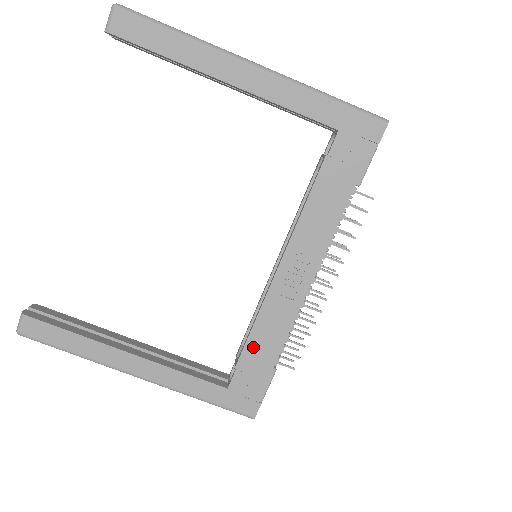
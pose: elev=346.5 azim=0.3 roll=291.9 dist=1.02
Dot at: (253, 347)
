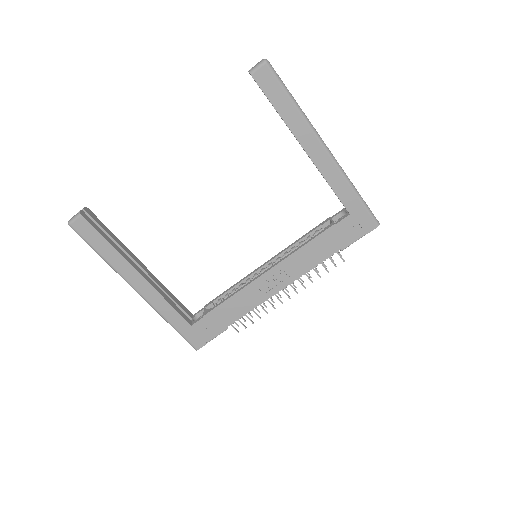
Dot at: (223, 309)
